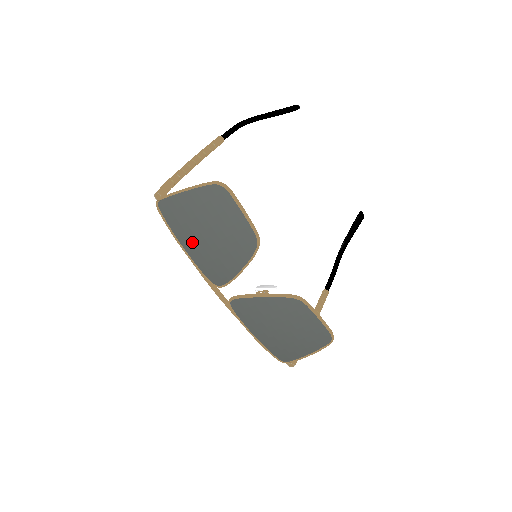
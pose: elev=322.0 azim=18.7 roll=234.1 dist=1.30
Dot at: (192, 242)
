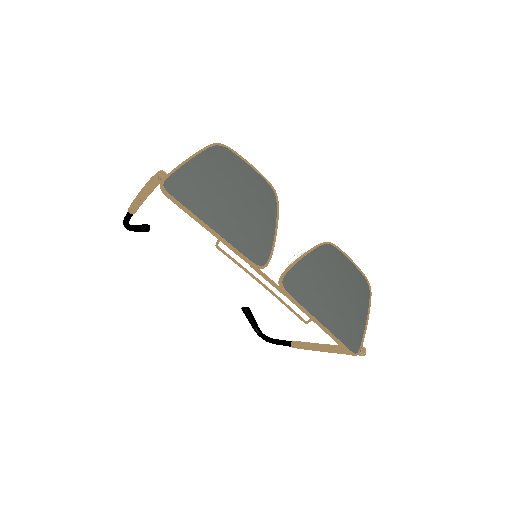
Dot at: (218, 216)
